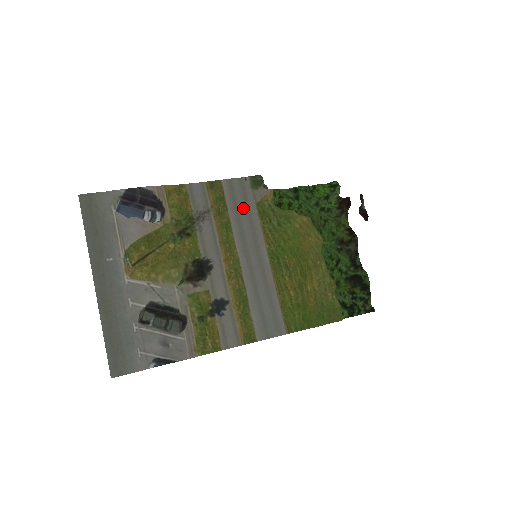
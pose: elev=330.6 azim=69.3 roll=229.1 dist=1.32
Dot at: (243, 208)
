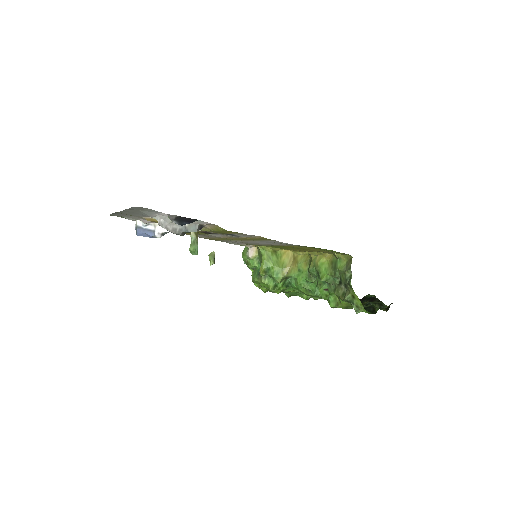
Dot at: occluded
